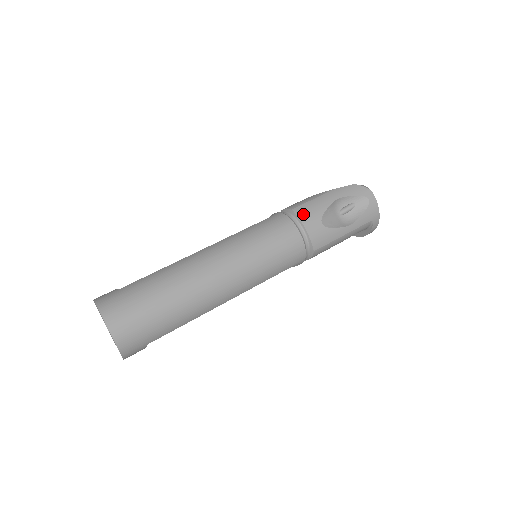
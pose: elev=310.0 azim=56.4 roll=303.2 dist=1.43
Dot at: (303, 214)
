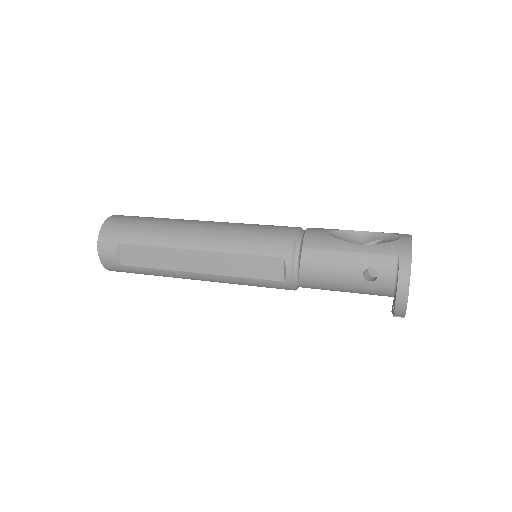
Dot at: occluded
